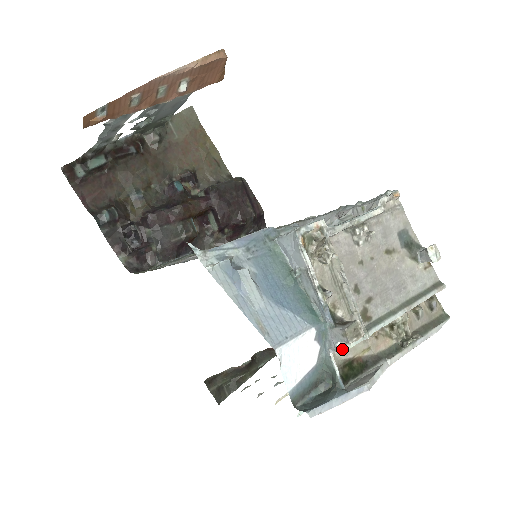
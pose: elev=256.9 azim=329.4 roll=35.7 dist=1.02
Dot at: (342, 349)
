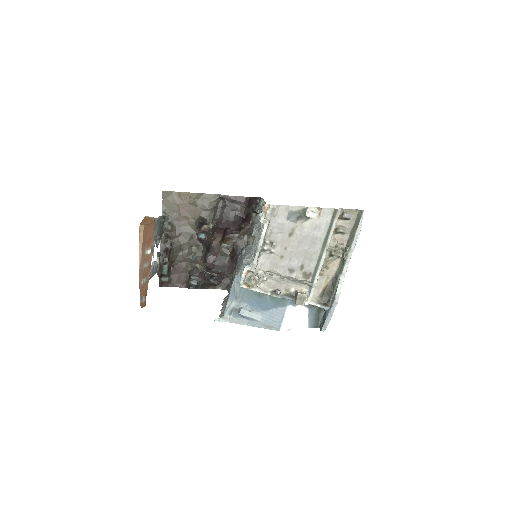
Dot at: (307, 303)
